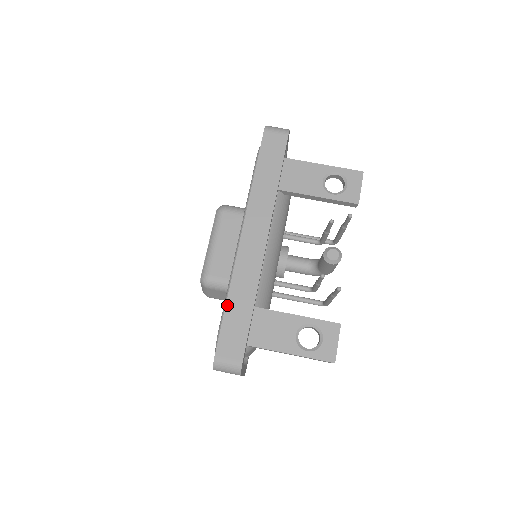
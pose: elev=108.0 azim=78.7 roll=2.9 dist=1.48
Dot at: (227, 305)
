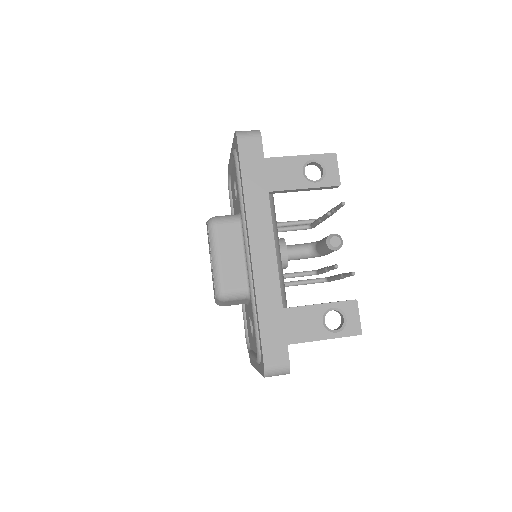
Dot at: (259, 318)
